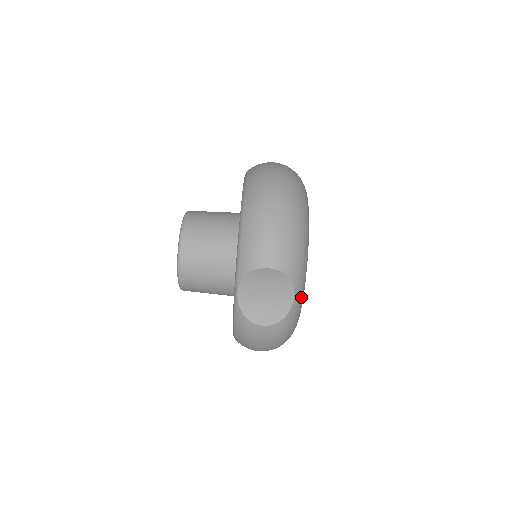
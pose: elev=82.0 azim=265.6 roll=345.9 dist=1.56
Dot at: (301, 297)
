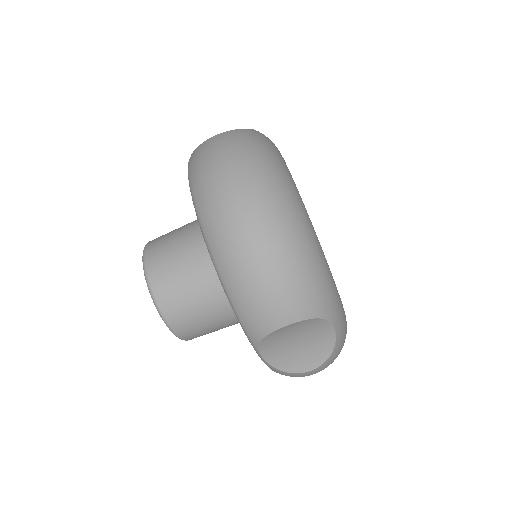
Dot at: (341, 315)
